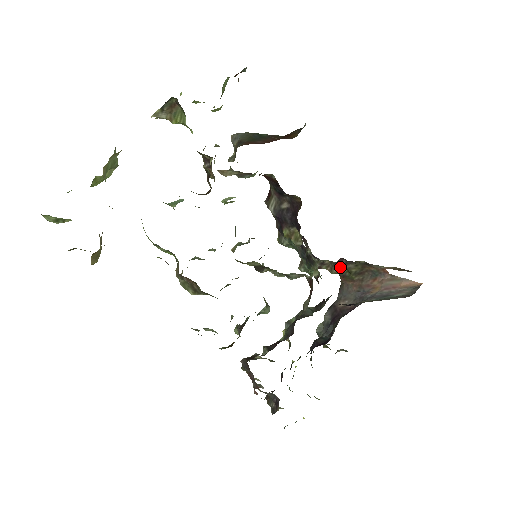
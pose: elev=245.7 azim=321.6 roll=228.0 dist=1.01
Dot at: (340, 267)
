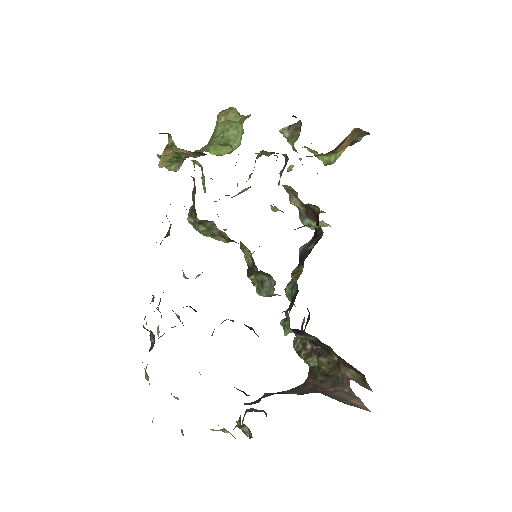
Dot at: (315, 358)
